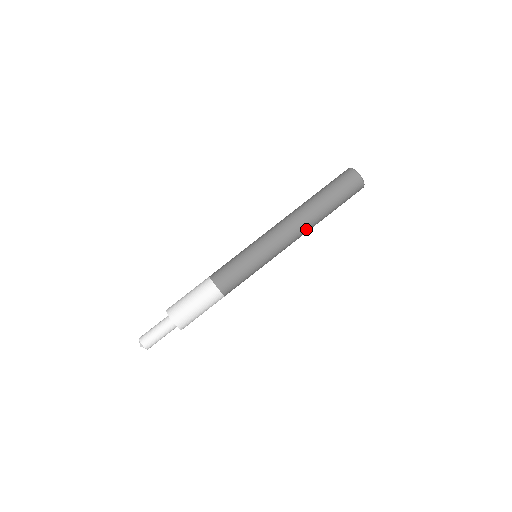
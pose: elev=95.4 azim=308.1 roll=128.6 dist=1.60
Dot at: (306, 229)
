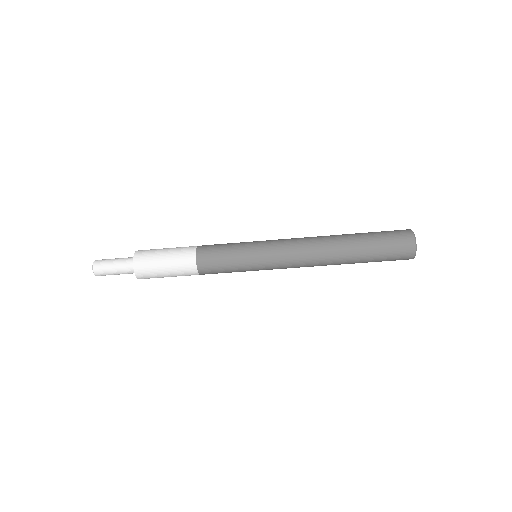
Dot at: (322, 265)
